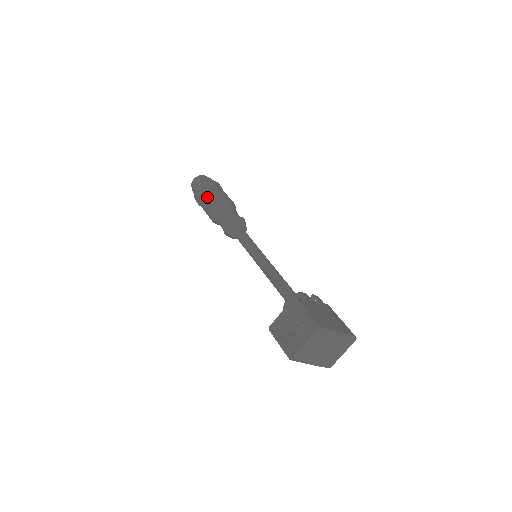
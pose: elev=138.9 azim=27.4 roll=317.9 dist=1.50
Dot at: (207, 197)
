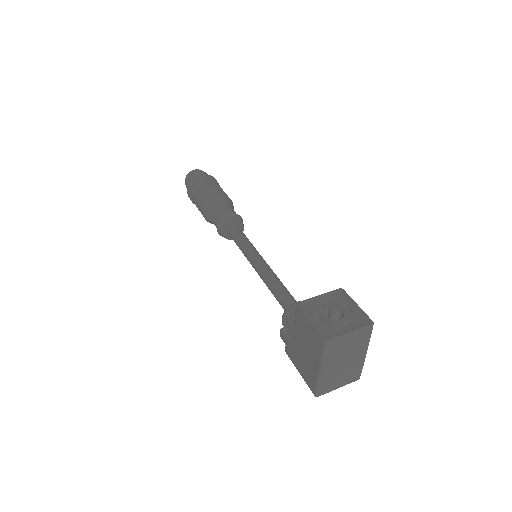
Dot at: (212, 186)
